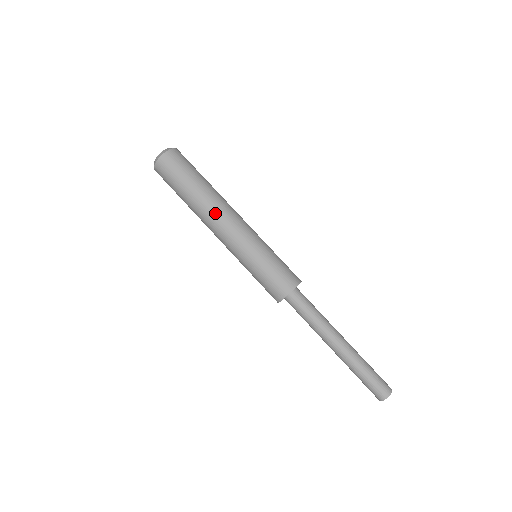
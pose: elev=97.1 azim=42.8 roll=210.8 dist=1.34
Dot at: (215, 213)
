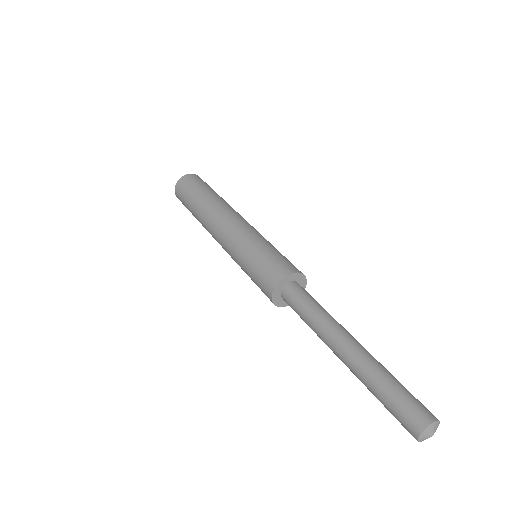
Dot at: (224, 209)
